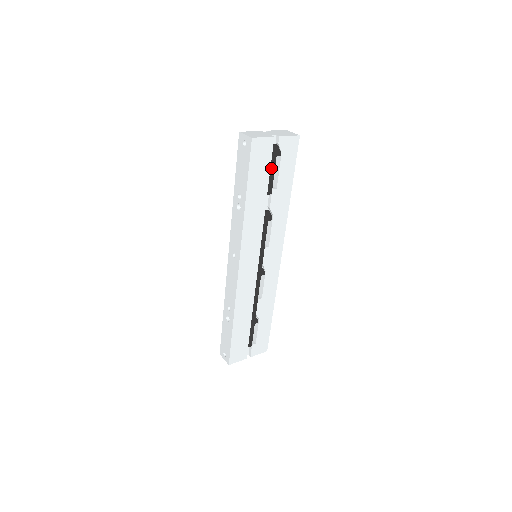
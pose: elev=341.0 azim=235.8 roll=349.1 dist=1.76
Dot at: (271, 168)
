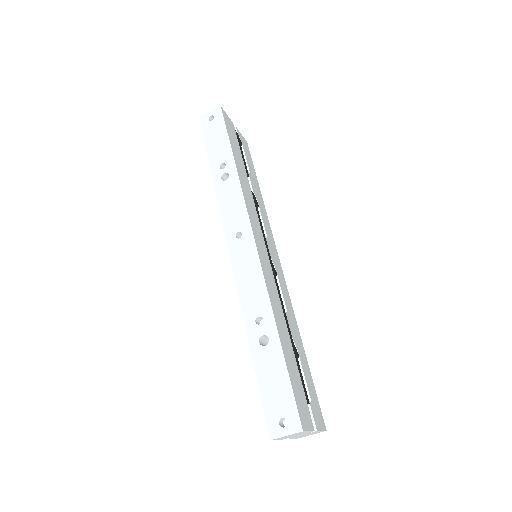
Dot at: (240, 150)
